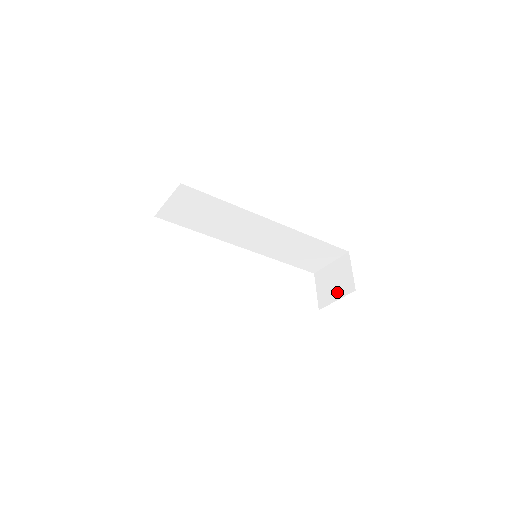
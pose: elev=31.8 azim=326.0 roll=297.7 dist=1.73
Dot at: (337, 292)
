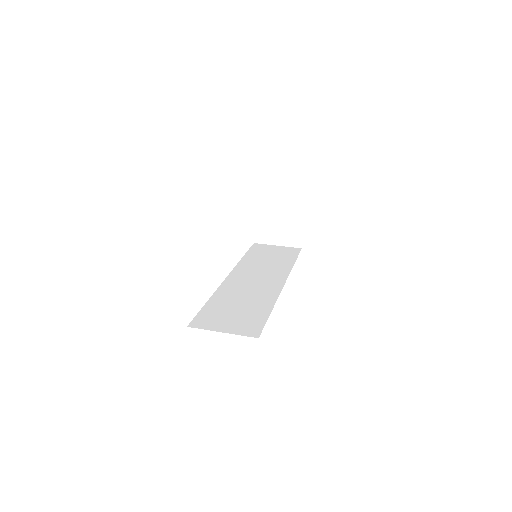
Dot at: (280, 239)
